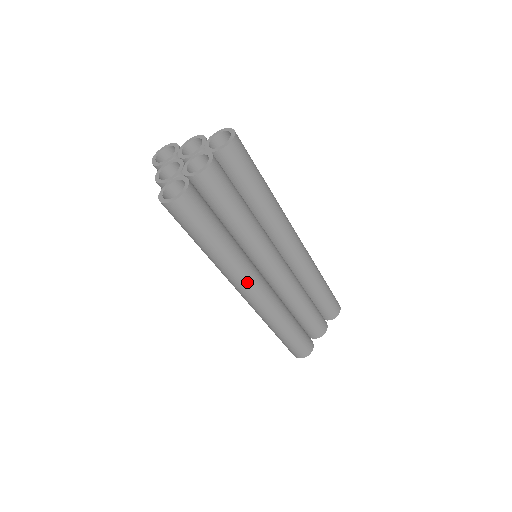
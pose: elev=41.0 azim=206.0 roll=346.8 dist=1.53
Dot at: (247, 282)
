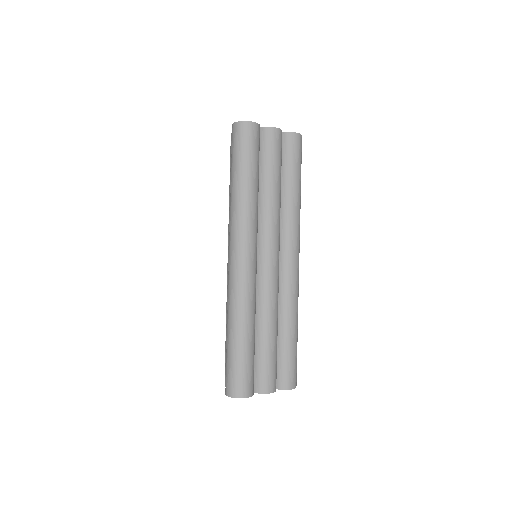
Dot at: (246, 238)
